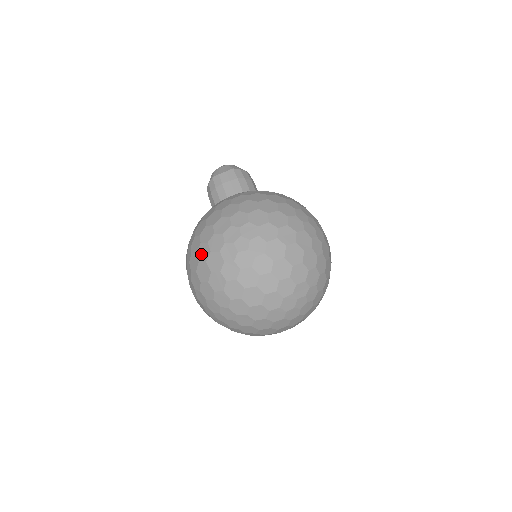
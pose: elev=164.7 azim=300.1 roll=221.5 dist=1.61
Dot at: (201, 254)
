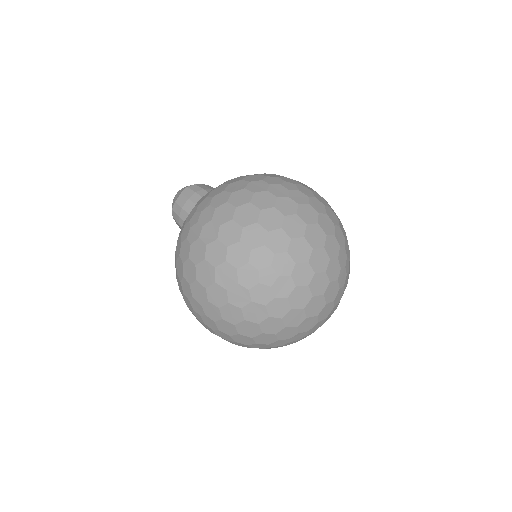
Dot at: (238, 199)
